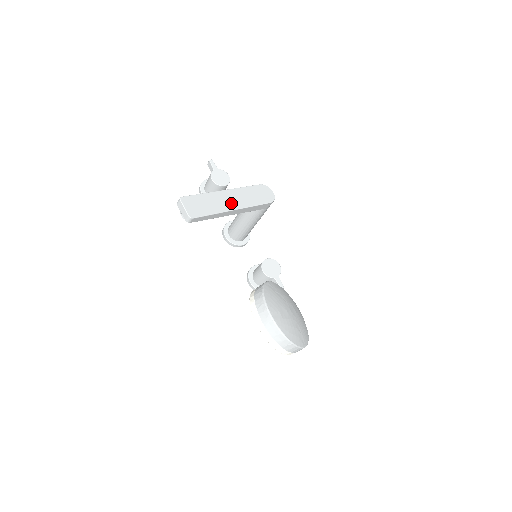
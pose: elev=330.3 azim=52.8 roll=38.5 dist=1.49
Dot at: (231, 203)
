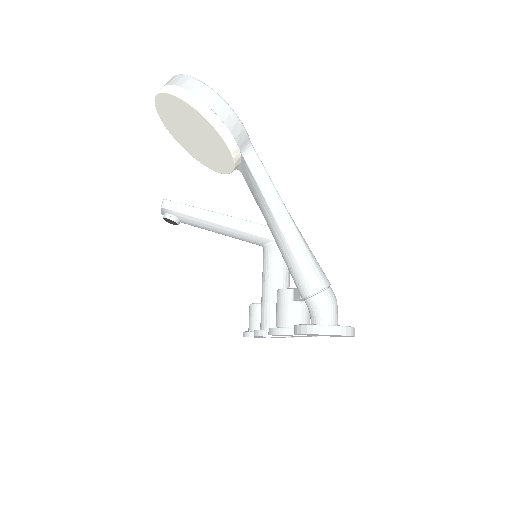
Dot at: occluded
